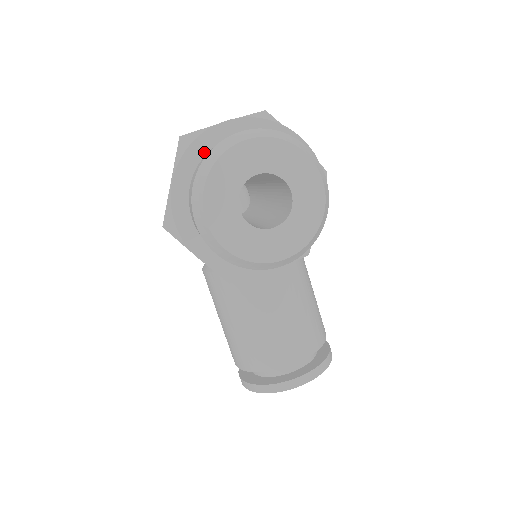
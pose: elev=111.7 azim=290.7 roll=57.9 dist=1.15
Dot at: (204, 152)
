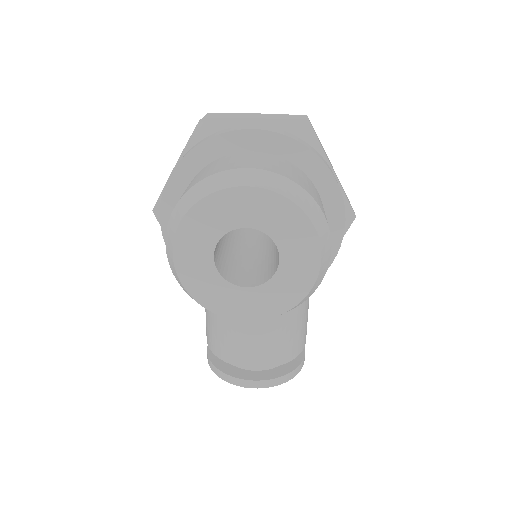
Dot at: (215, 156)
